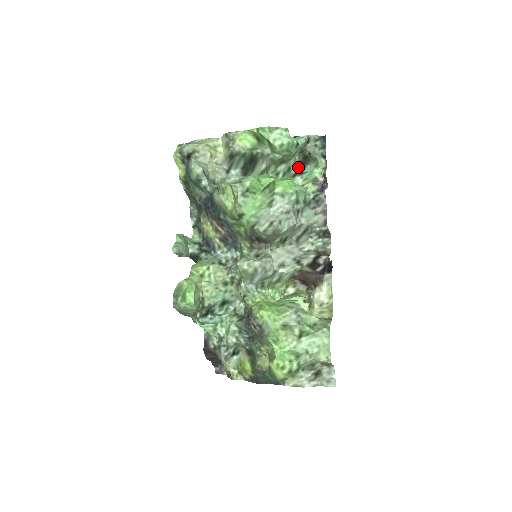
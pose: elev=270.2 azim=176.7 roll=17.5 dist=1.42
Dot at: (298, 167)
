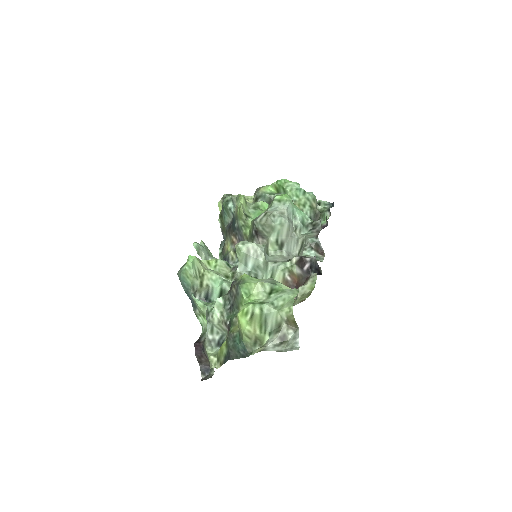
Dot at: occluded
